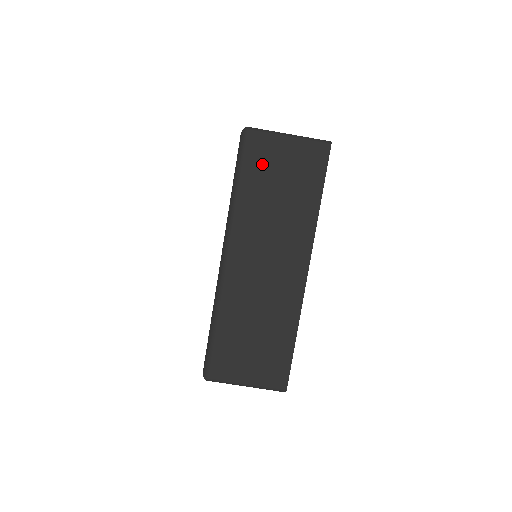
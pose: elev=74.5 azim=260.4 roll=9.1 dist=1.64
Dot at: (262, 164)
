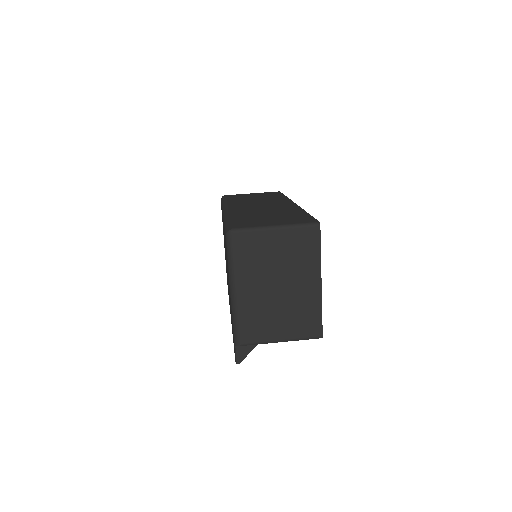
Dot at: occluded
